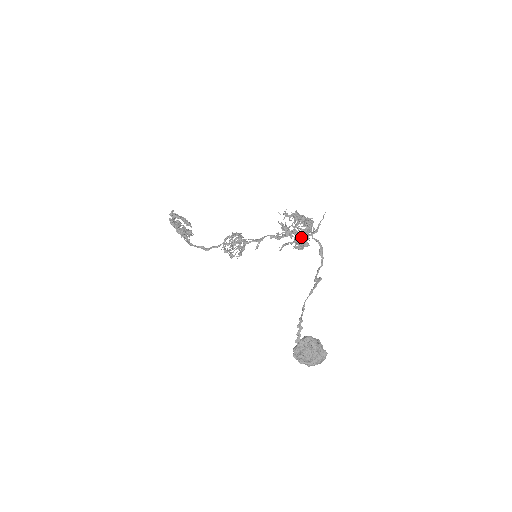
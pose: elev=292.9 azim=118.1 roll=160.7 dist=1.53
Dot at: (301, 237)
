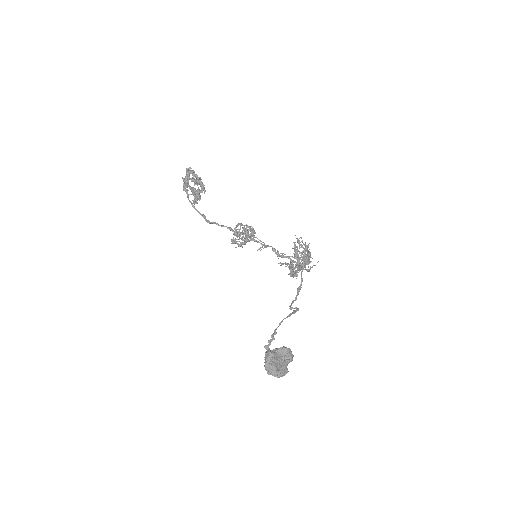
Dot at: (301, 266)
